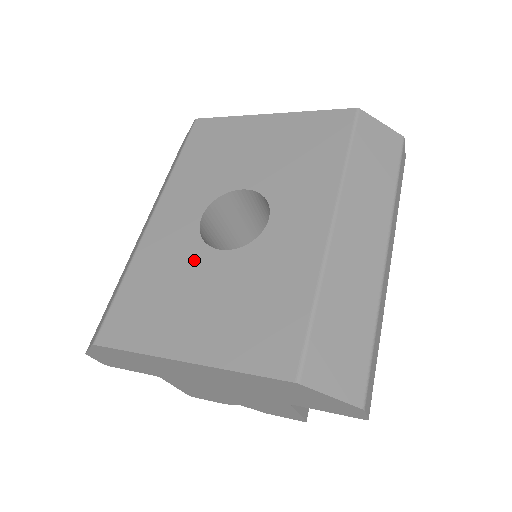
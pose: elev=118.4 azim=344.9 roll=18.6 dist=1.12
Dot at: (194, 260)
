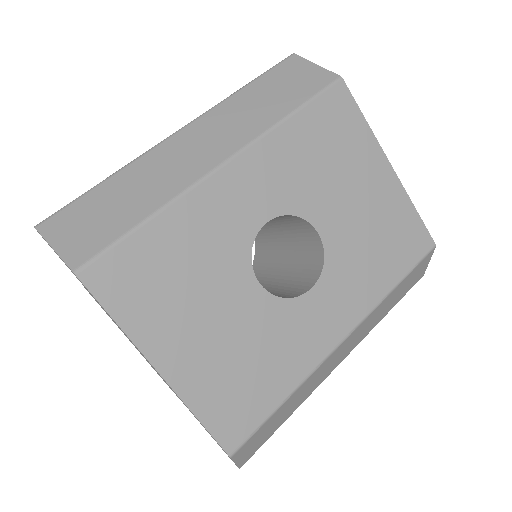
Dot at: (231, 268)
